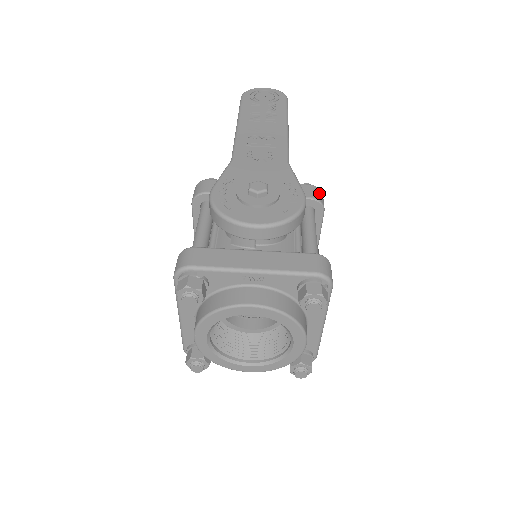
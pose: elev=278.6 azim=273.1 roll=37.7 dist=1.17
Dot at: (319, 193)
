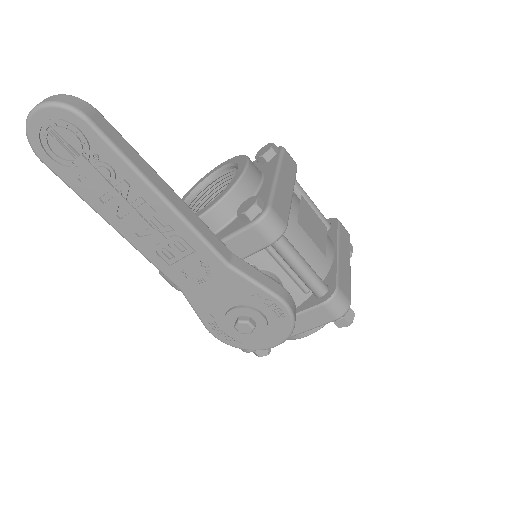
Dot at: (270, 226)
